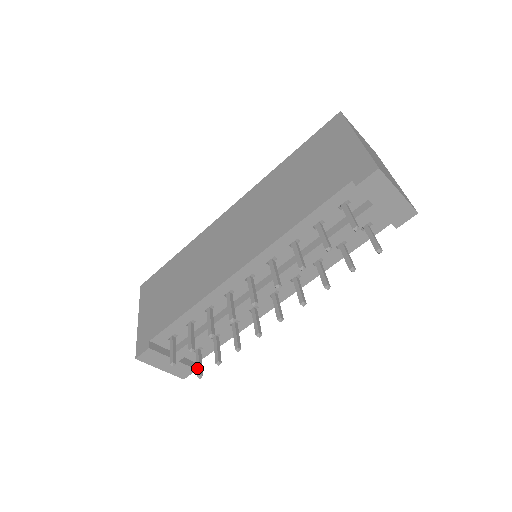
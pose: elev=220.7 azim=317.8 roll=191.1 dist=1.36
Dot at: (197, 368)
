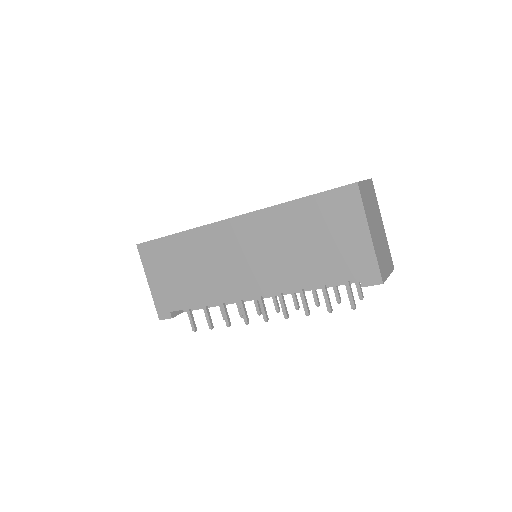
Dot at: occluded
